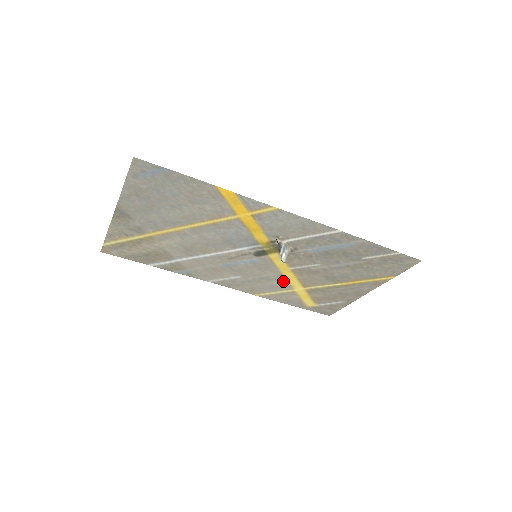
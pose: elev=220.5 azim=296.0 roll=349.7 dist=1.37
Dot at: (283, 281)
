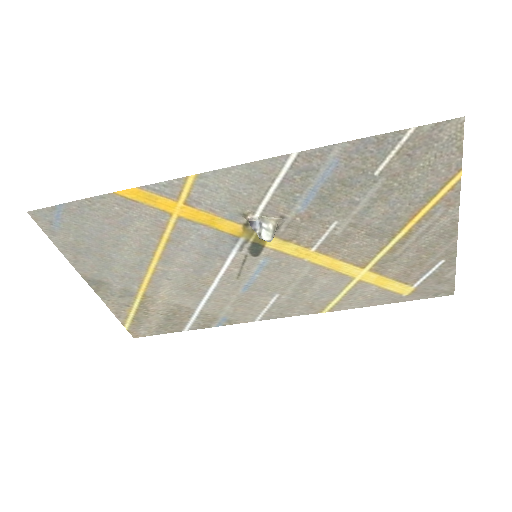
Dot at: (328, 273)
